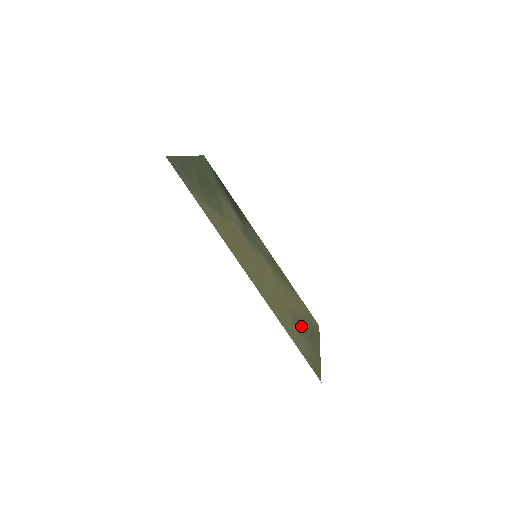
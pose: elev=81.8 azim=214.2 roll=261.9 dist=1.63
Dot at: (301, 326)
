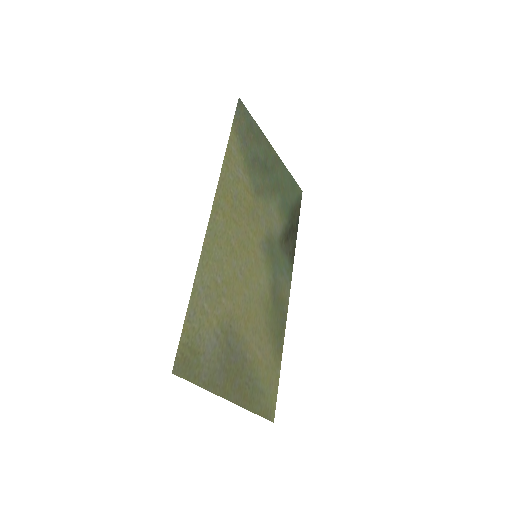
Dot at: (233, 348)
